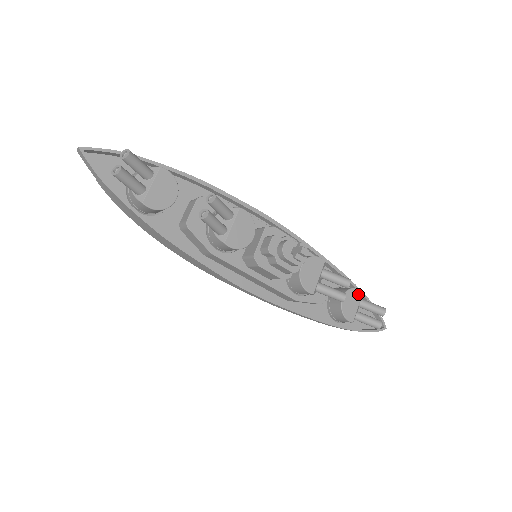
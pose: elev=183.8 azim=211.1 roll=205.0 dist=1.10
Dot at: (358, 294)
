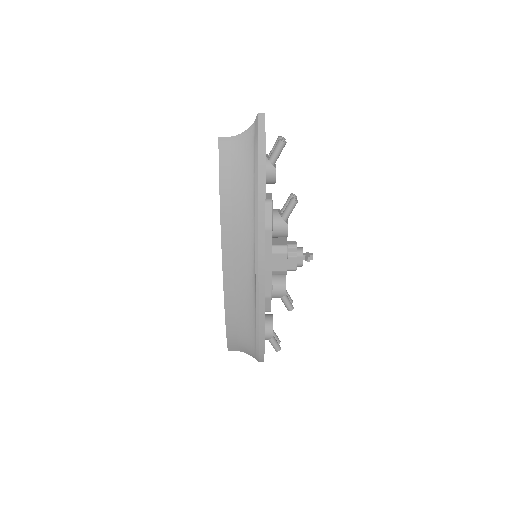
Dot at: occluded
